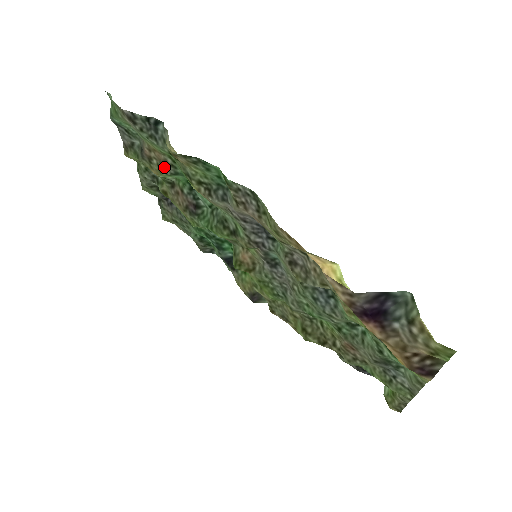
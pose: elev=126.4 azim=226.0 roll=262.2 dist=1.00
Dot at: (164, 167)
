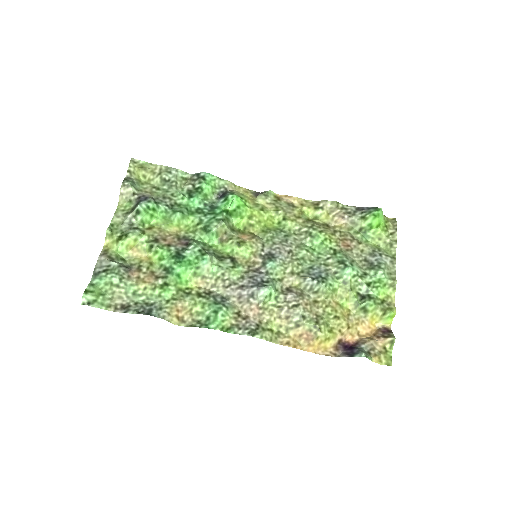
Dot at: (156, 273)
